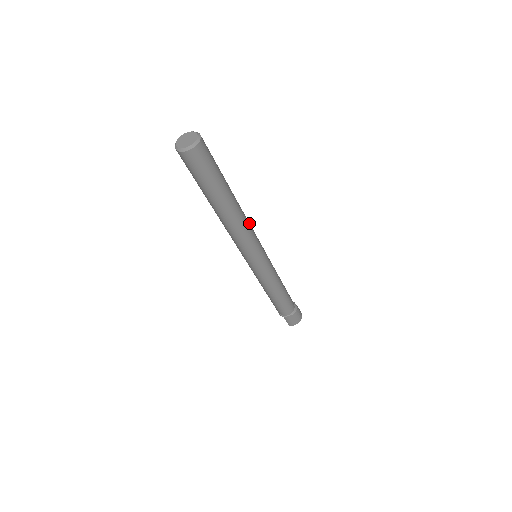
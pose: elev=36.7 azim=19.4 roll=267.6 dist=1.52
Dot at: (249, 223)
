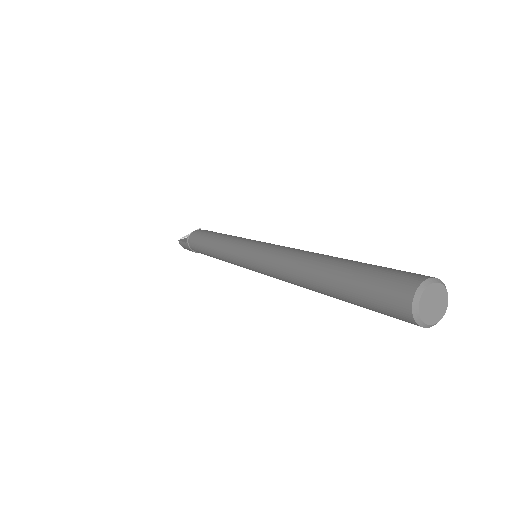
Dot at: occluded
